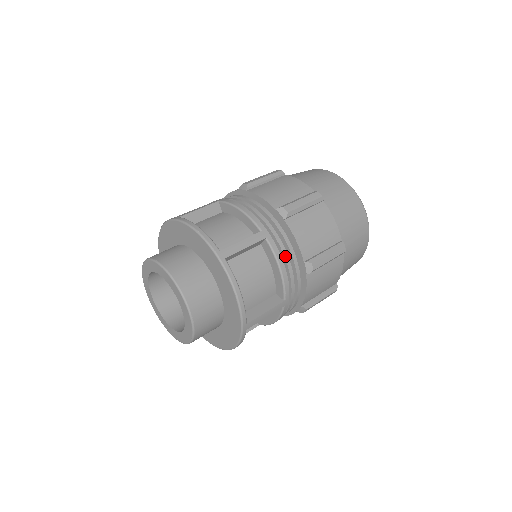
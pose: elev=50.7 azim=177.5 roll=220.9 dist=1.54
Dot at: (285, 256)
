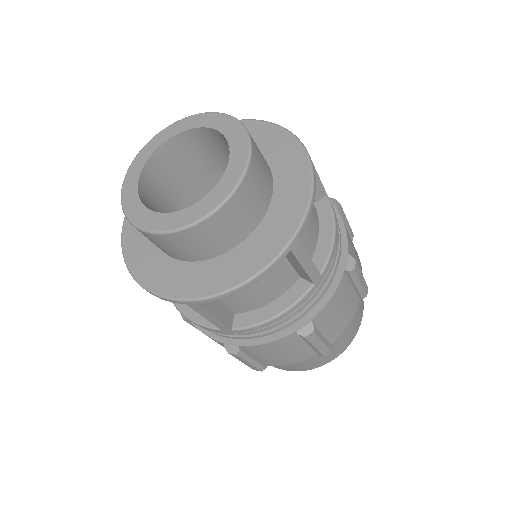
Dot at: occluded
